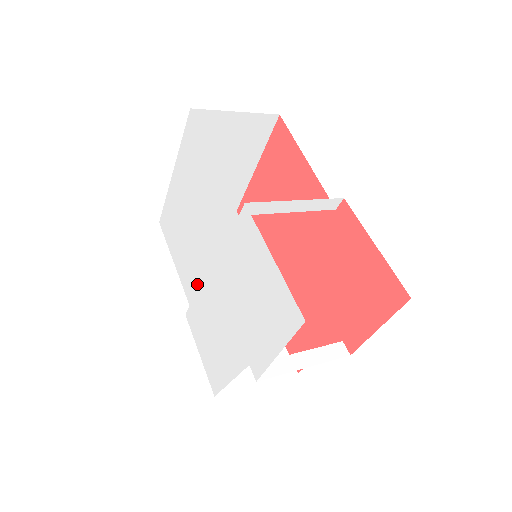
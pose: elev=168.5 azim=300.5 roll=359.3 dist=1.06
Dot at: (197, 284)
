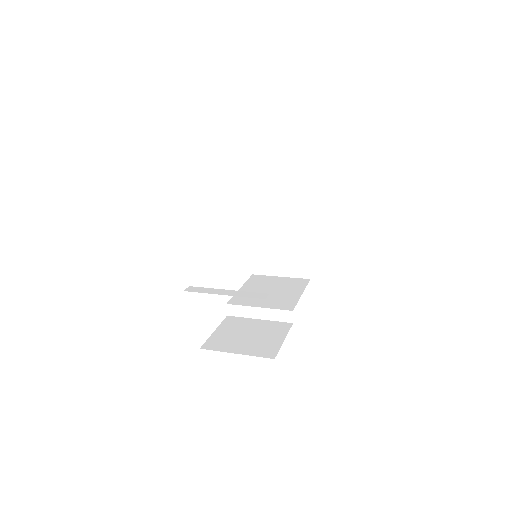
Dot at: occluded
